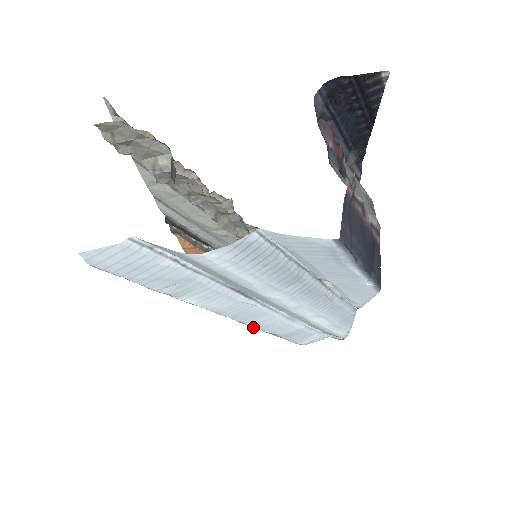
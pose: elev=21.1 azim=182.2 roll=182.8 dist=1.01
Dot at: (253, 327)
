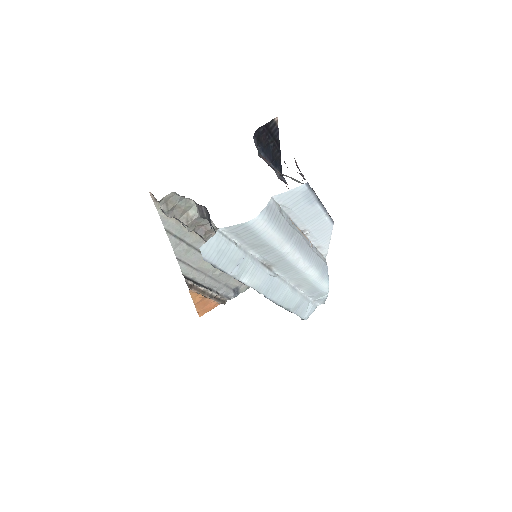
Dot at: (277, 303)
